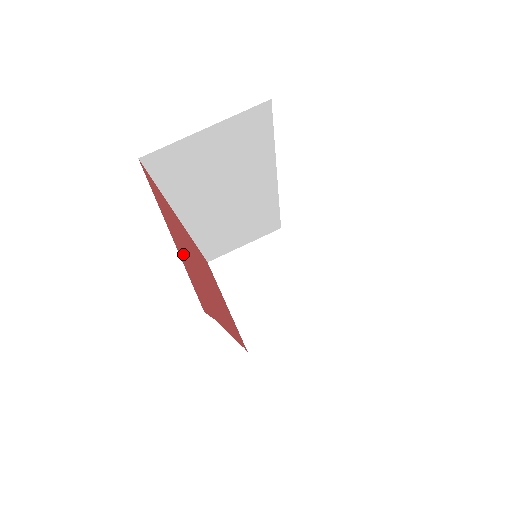
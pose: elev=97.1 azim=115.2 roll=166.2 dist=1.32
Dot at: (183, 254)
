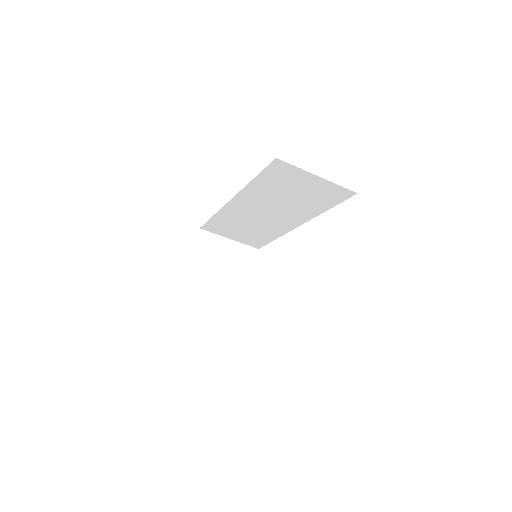
Dot at: occluded
